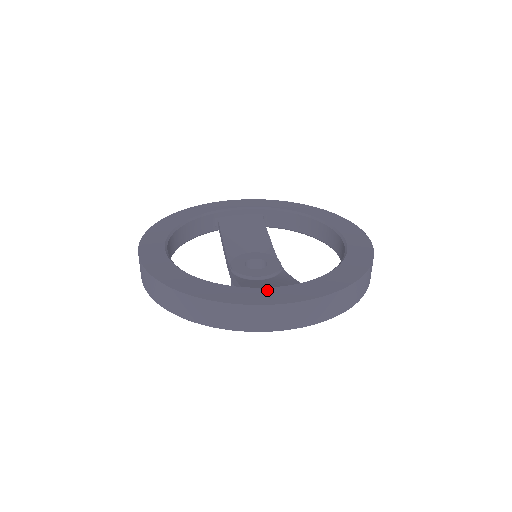
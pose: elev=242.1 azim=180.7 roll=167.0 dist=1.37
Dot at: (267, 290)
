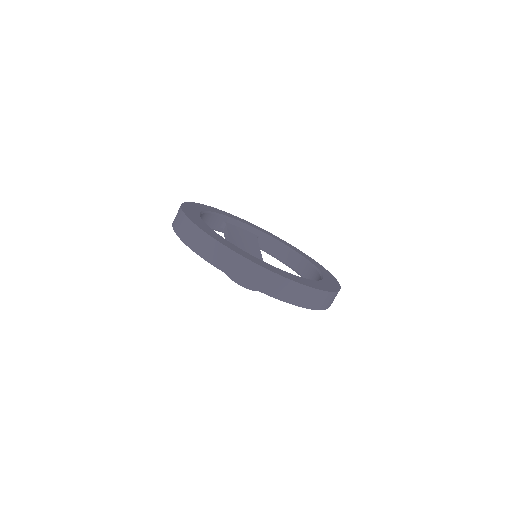
Dot at: (280, 270)
